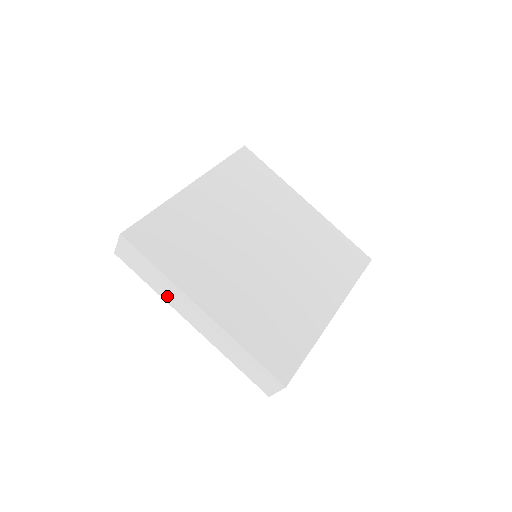
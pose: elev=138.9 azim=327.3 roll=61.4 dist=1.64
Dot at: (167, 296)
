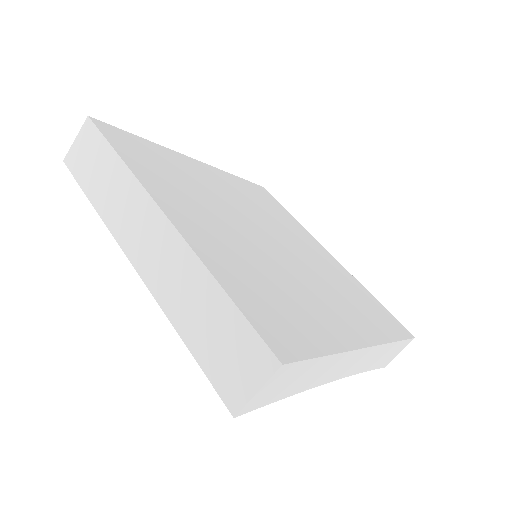
Dot at: (113, 212)
